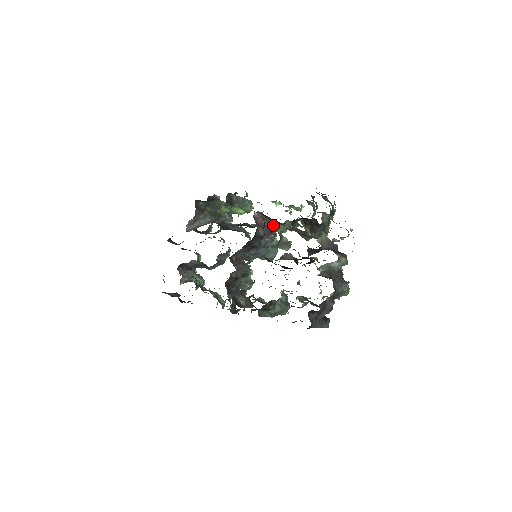
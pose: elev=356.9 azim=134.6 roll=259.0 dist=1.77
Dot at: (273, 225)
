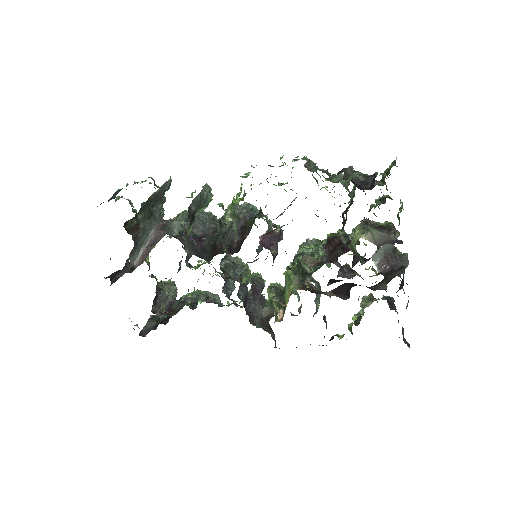
Dot at: (280, 228)
